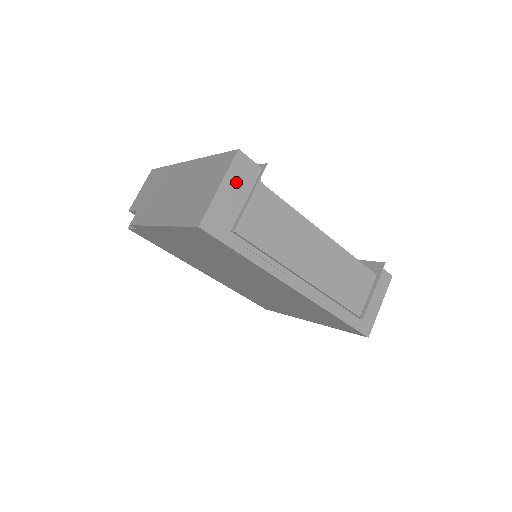
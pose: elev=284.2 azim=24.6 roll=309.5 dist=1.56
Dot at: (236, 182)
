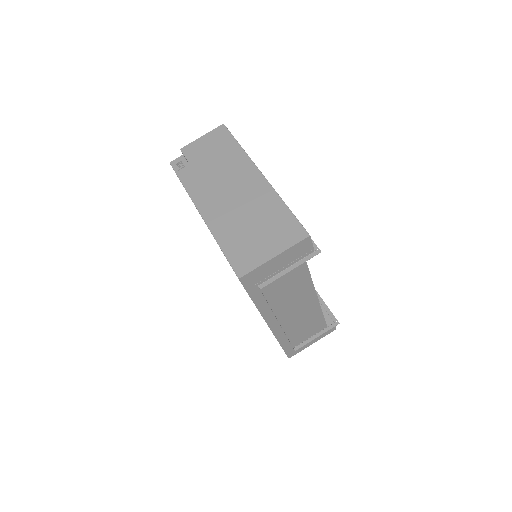
Dot at: (289, 256)
